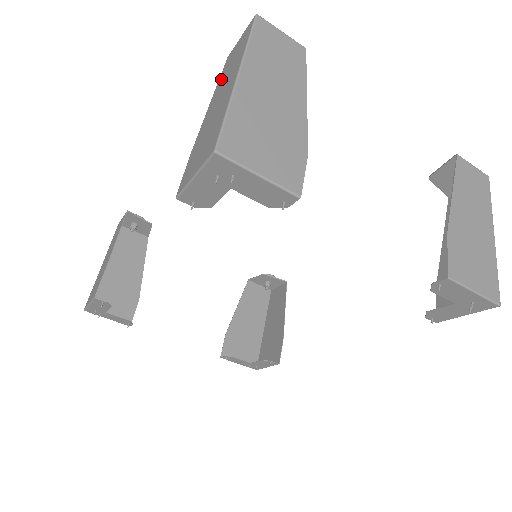
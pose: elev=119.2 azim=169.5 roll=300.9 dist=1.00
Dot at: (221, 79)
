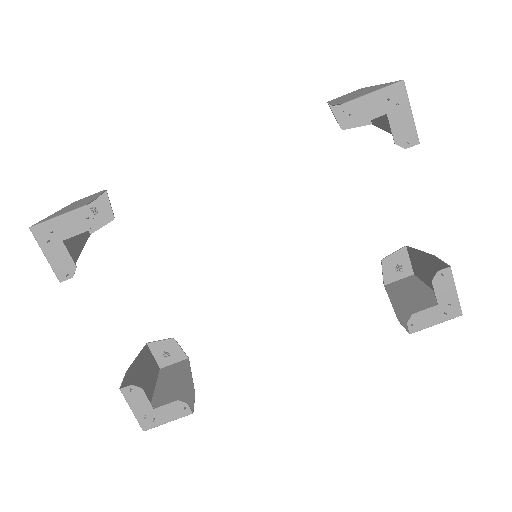
Dot at: (336, 99)
